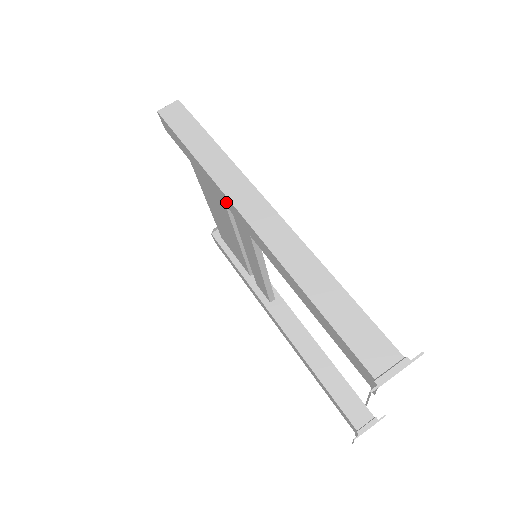
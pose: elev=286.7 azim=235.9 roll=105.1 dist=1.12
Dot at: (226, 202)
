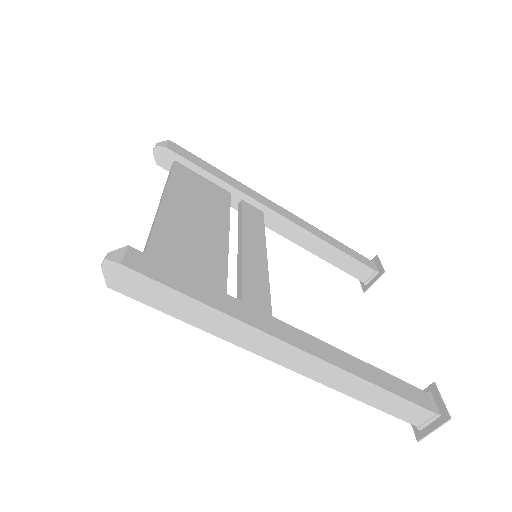
Dot at: occluded
